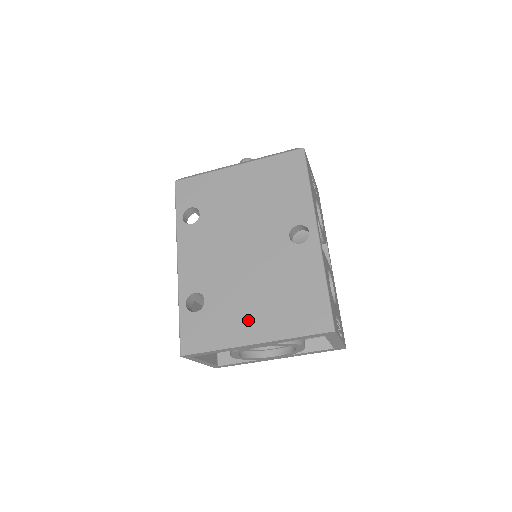
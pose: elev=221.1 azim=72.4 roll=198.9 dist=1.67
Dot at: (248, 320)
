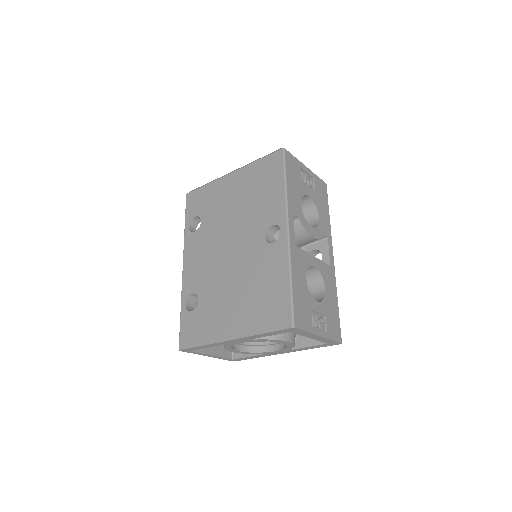
Dot at: (228, 318)
